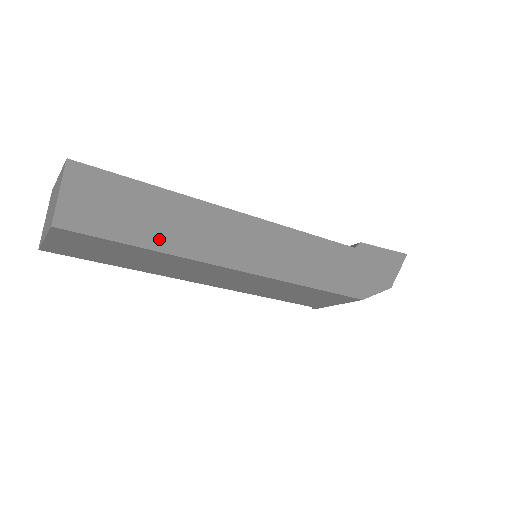
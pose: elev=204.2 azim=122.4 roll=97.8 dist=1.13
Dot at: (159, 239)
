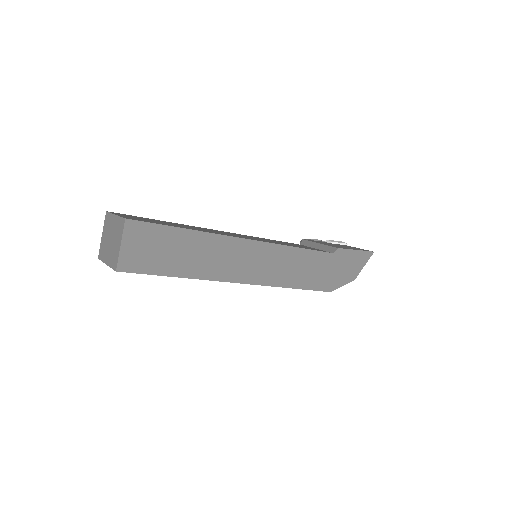
Dot at: (188, 269)
